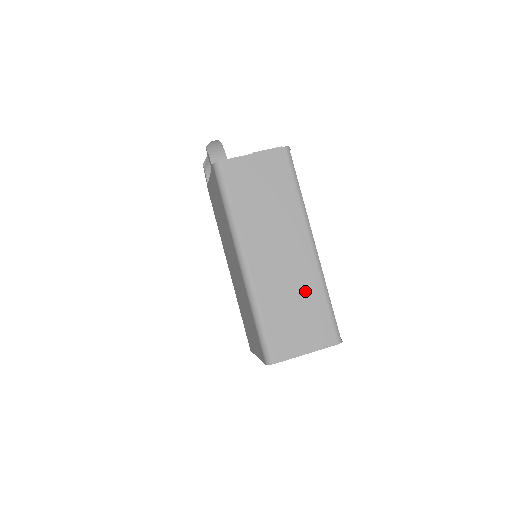
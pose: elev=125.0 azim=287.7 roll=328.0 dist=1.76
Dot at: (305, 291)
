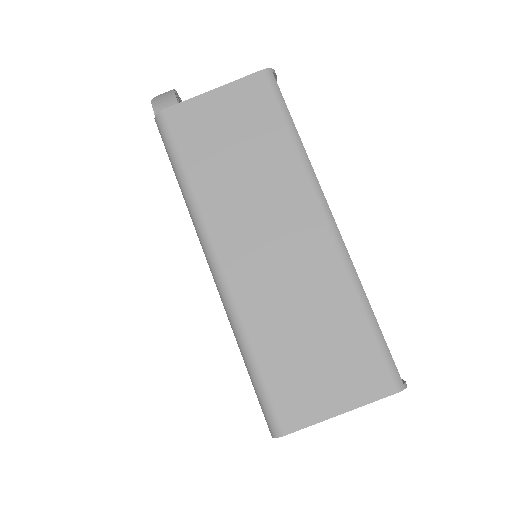
Dot at: (325, 302)
